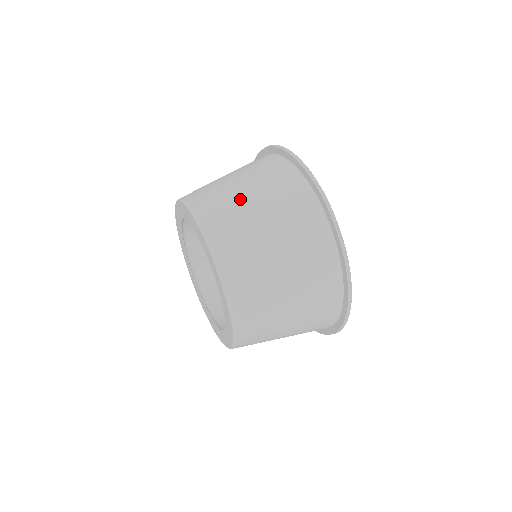
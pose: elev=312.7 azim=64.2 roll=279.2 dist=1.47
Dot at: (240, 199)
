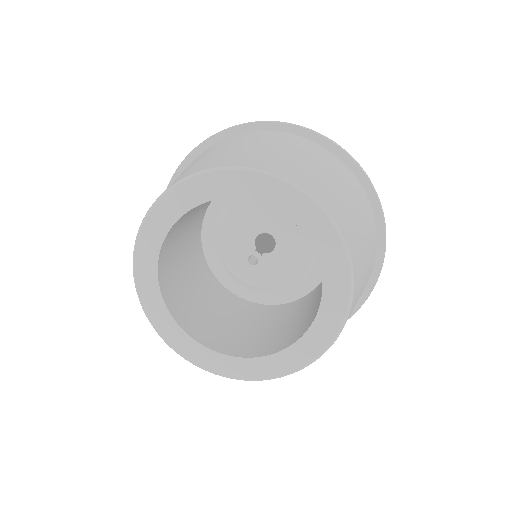
Dot at: (316, 171)
